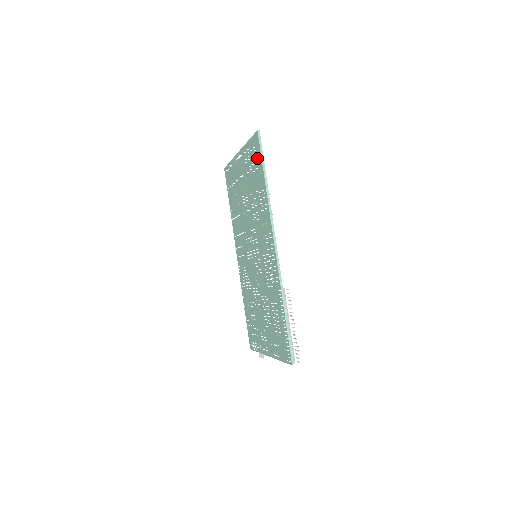
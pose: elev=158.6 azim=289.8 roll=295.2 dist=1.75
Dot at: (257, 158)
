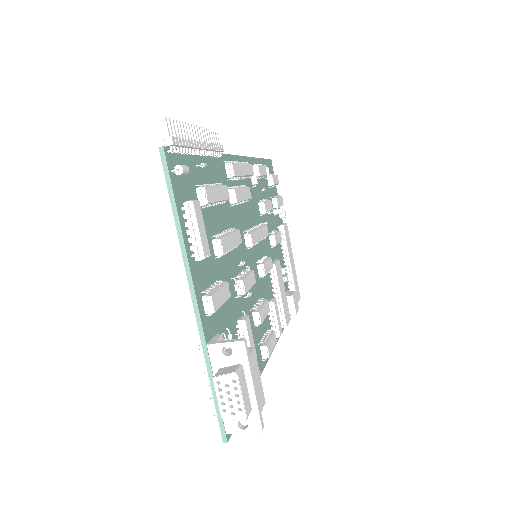
Dot at: occluded
